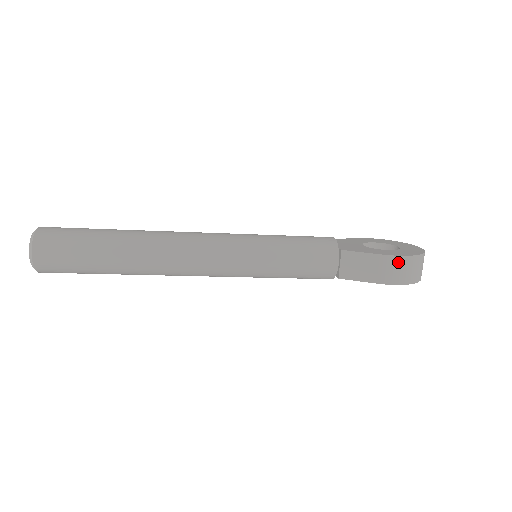
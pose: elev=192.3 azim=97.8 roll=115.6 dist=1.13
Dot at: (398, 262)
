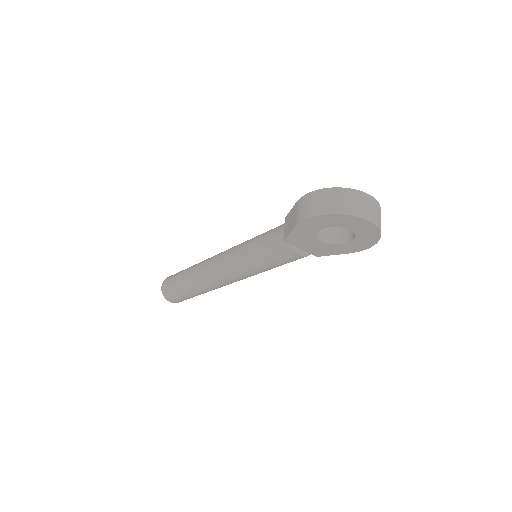
Dot at: (307, 199)
